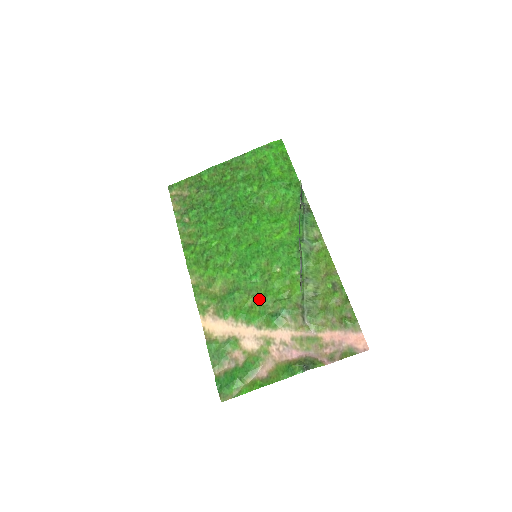
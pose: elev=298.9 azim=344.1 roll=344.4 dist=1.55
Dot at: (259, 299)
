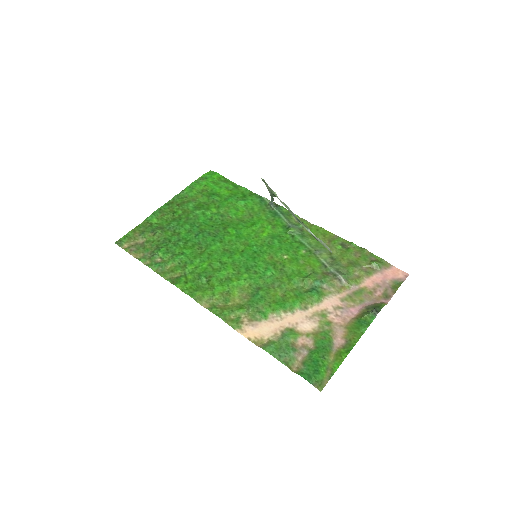
Dot at: (287, 286)
